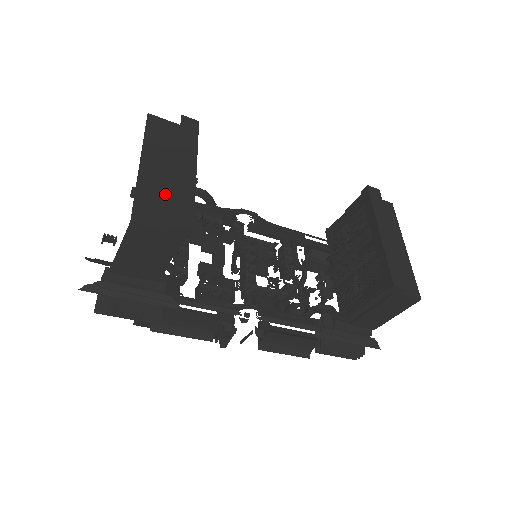
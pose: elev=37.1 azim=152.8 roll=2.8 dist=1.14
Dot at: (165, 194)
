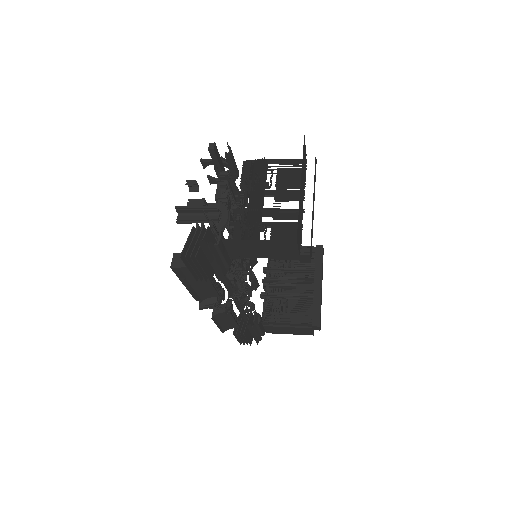
Dot at: (301, 219)
